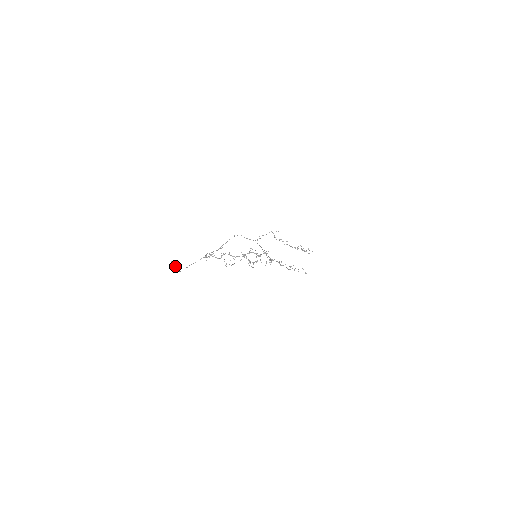
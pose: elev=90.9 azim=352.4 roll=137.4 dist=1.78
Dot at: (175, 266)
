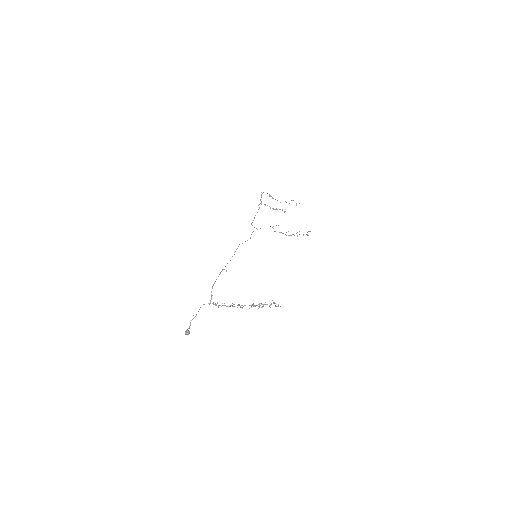
Dot at: (189, 333)
